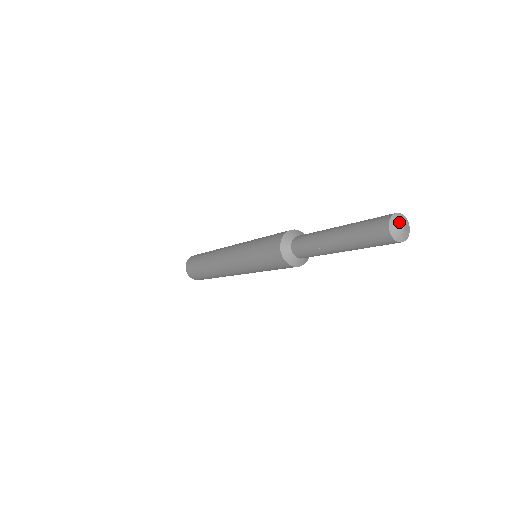
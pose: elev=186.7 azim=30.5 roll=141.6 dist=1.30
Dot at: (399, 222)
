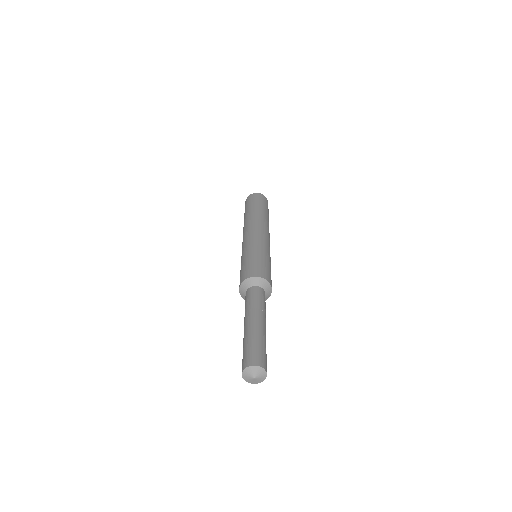
Dot at: (249, 378)
